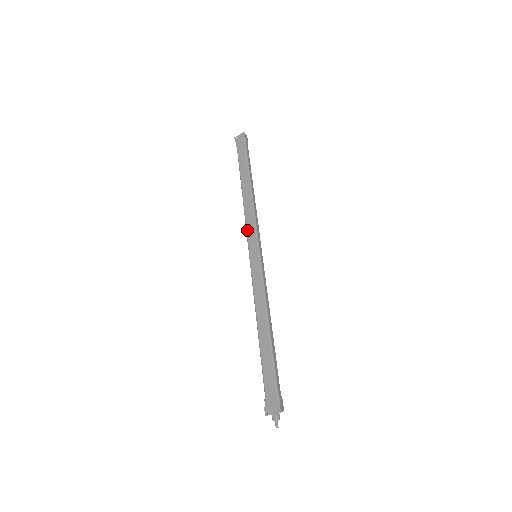
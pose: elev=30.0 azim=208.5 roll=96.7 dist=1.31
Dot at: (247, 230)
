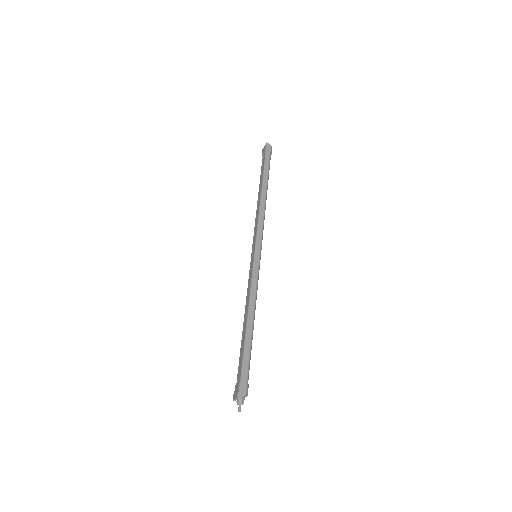
Dot at: occluded
